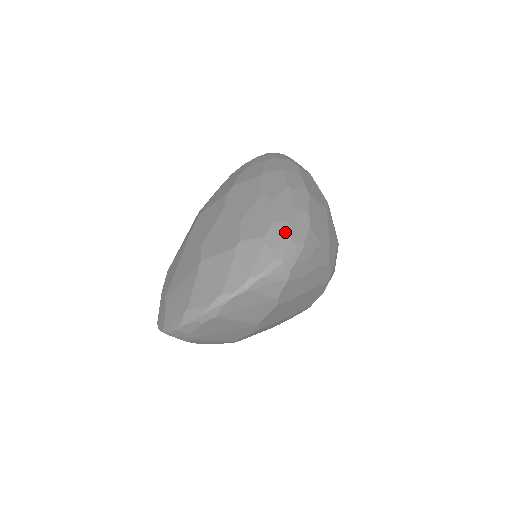
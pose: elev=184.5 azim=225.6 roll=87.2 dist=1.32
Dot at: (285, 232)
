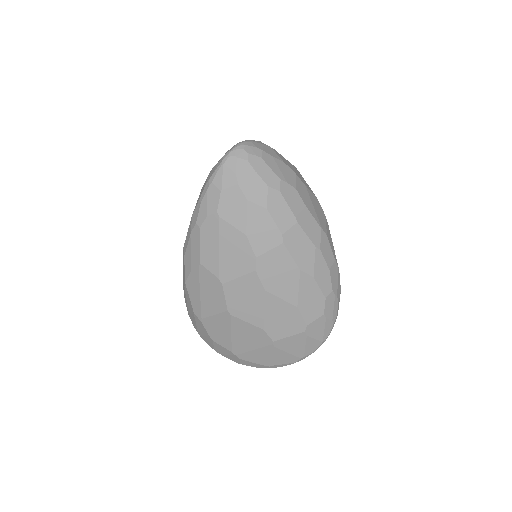
Dot at: (334, 299)
